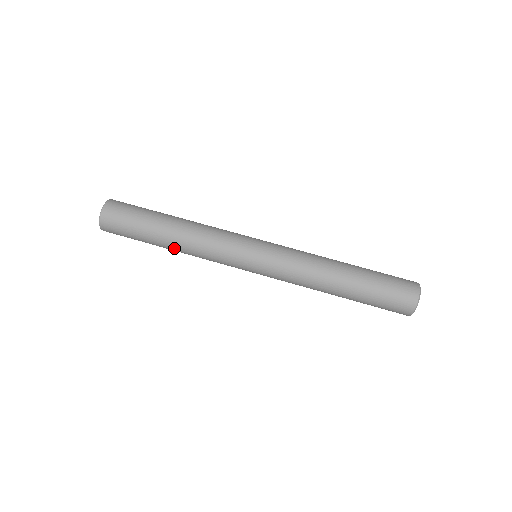
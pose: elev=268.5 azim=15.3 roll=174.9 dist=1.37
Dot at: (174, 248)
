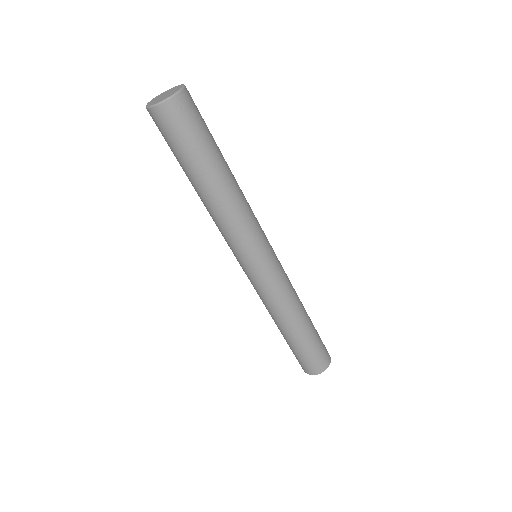
Dot at: (206, 196)
